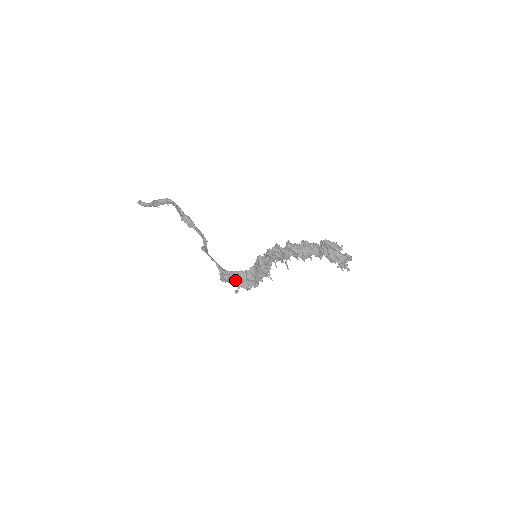
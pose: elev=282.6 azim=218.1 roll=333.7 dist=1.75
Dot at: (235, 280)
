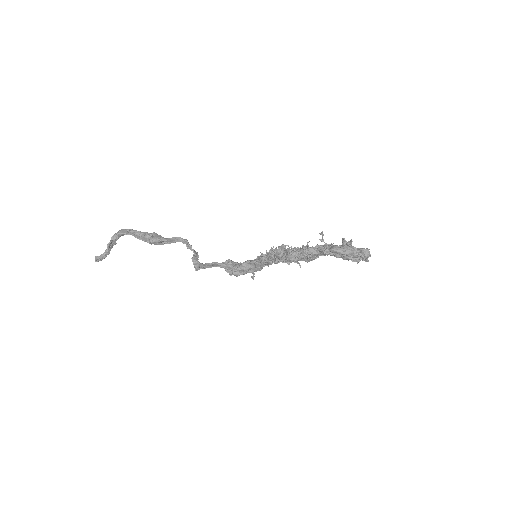
Dot at: (246, 272)
